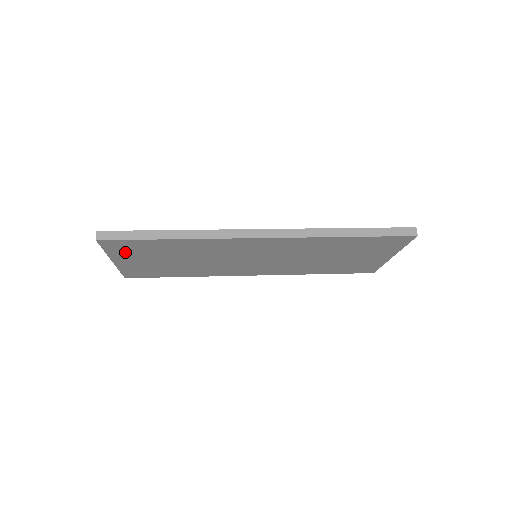
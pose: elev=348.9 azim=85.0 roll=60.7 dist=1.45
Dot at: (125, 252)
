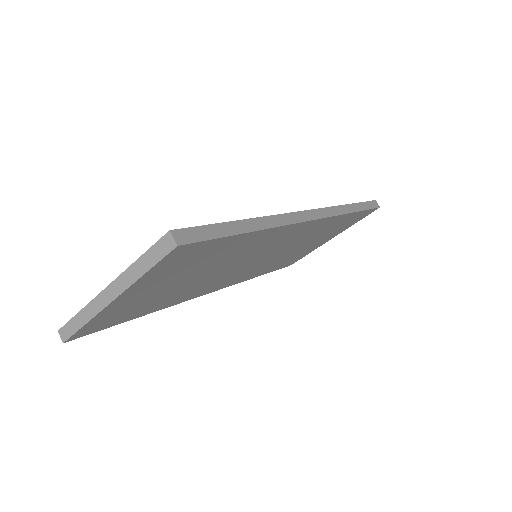
Dot at: (165, 271)
